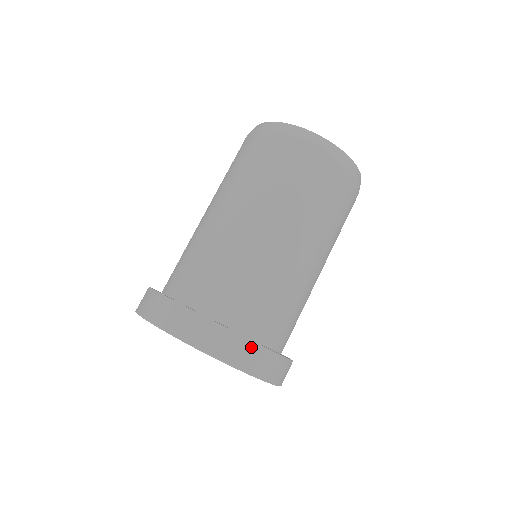
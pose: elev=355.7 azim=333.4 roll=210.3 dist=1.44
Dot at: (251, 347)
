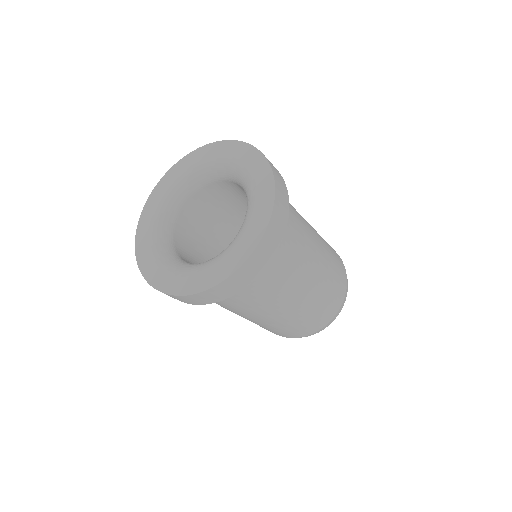
Dot at: (285, 191)
